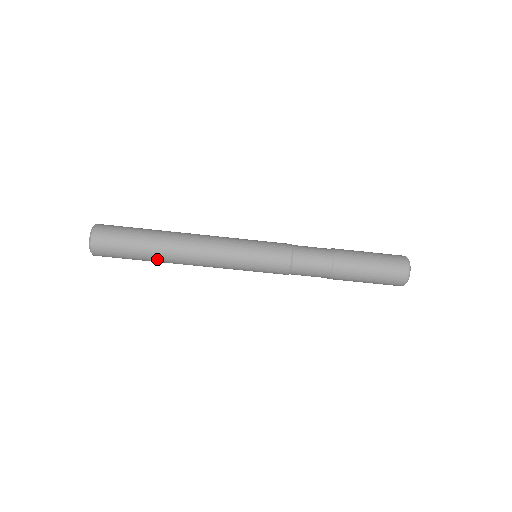
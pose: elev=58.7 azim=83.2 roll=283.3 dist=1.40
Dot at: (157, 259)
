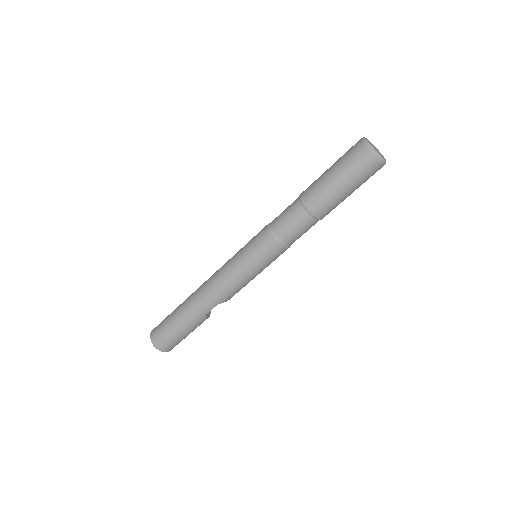
Dot at: (193, 318)
